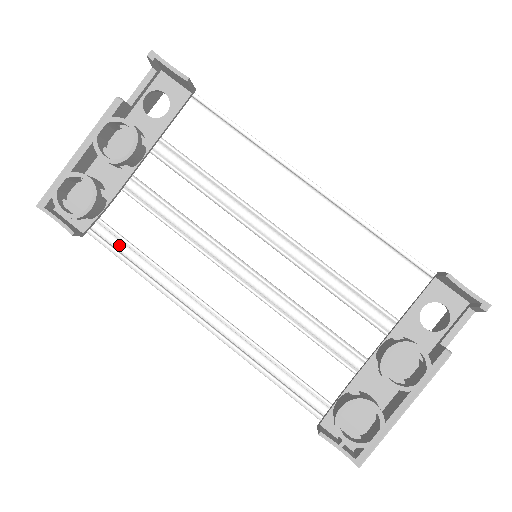
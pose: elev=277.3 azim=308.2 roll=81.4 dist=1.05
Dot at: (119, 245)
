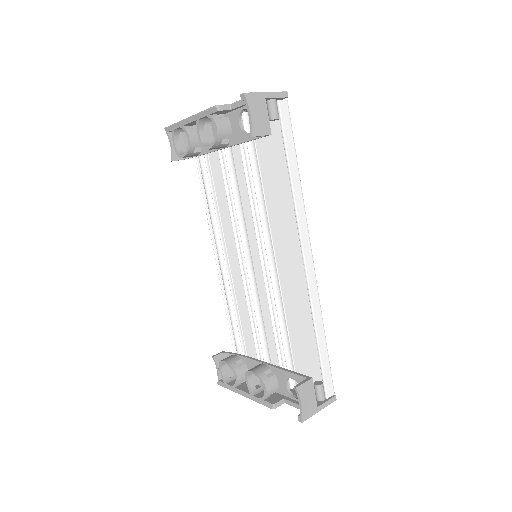
Dot at: occluded
